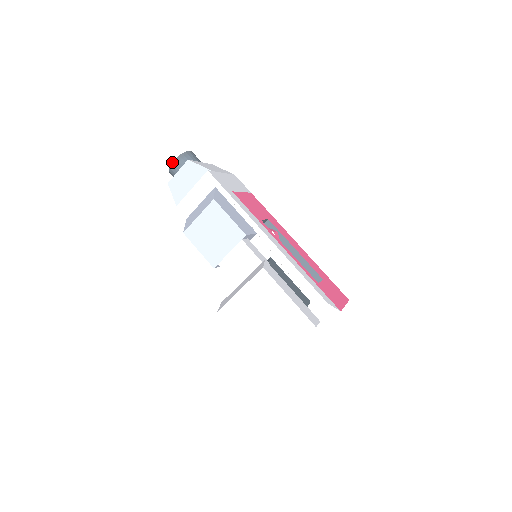
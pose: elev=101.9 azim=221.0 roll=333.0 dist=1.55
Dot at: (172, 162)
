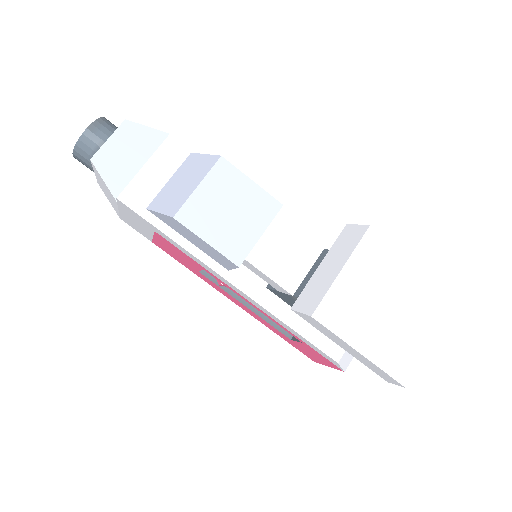
Dot at: (85, 130)
